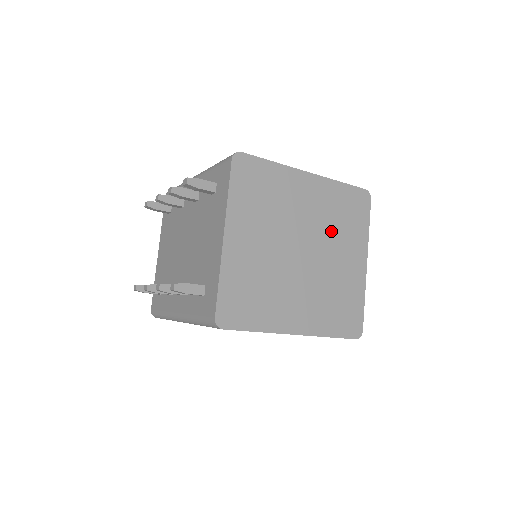
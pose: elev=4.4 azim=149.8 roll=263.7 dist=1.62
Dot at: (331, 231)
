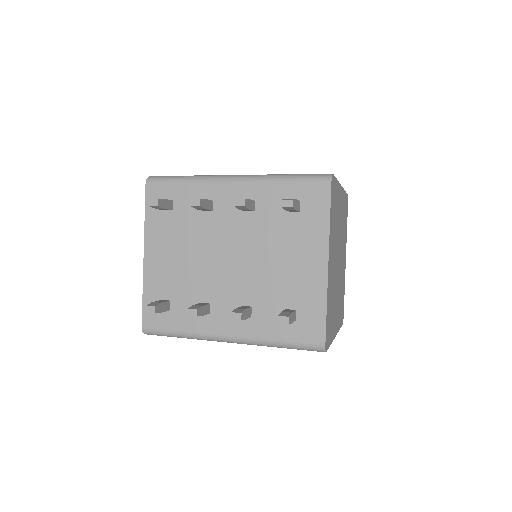
Dot at: (342, 237)
